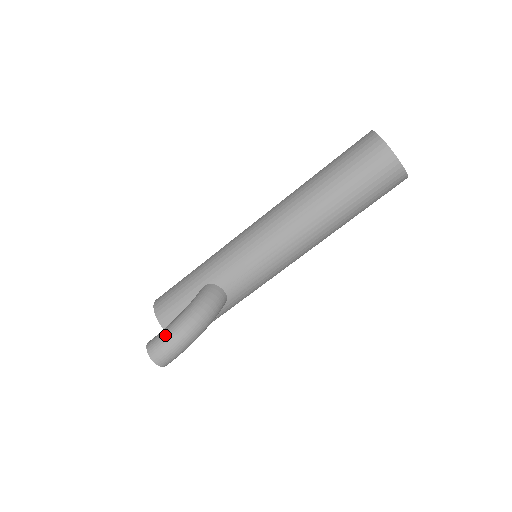
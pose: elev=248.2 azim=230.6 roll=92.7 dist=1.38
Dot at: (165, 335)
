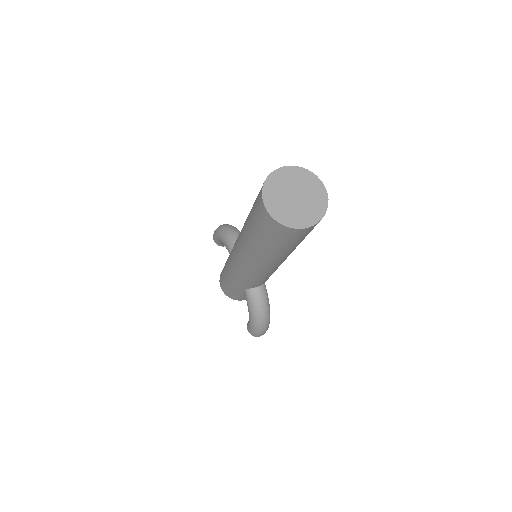
Dot at: (254, 331)
